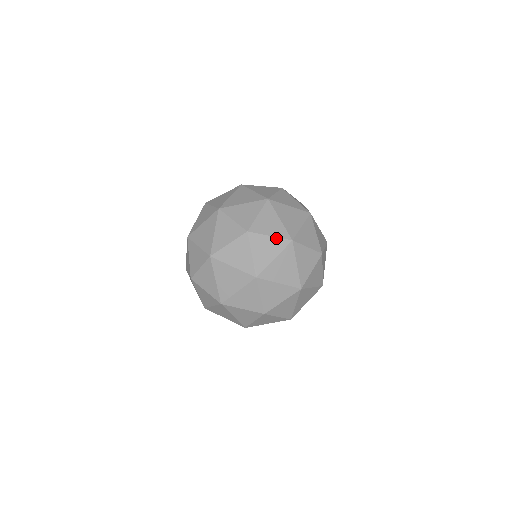
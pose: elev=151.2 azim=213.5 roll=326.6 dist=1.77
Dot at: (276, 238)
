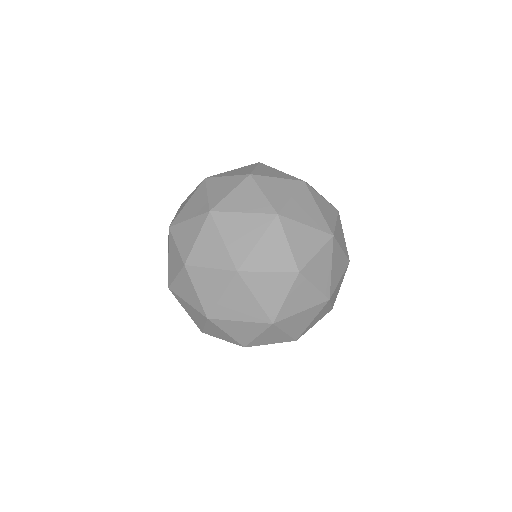
Dot at: (322, 249)
